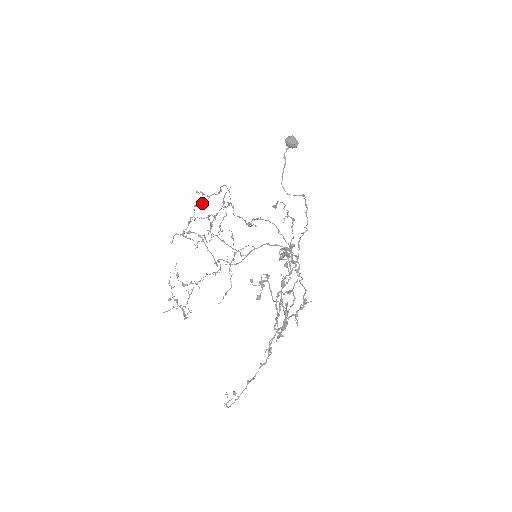
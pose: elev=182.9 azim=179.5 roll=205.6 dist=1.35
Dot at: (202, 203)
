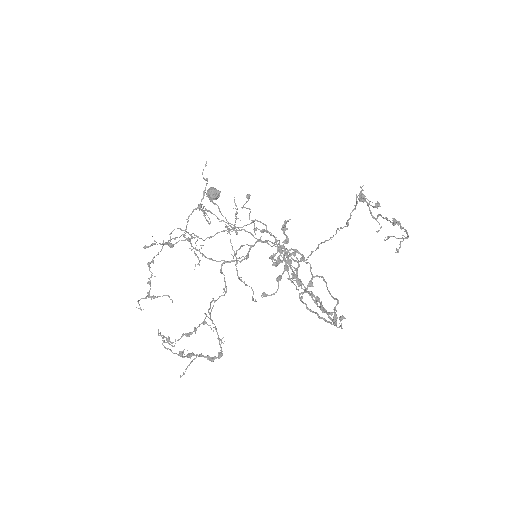
Dot at: (157, 254)
